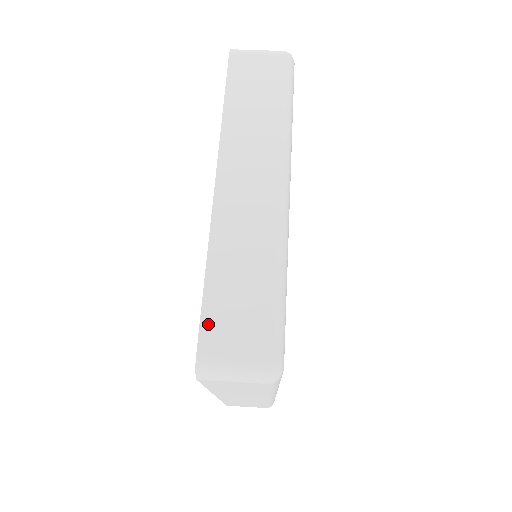
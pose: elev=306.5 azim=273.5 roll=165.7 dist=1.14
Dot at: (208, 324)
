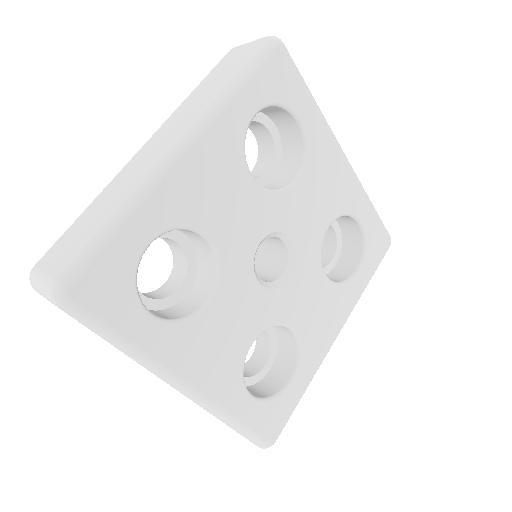
Dot at: (56, 245)
